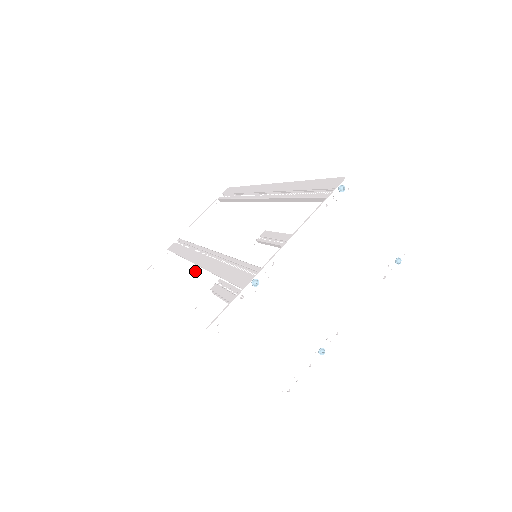
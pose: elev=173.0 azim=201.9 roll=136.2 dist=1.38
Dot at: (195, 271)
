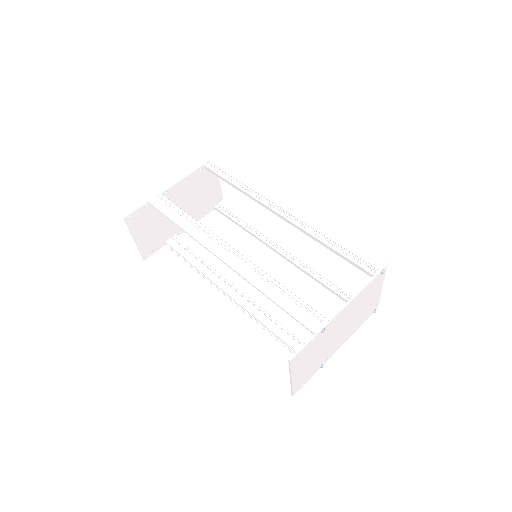
Dot at: (161, 225)
